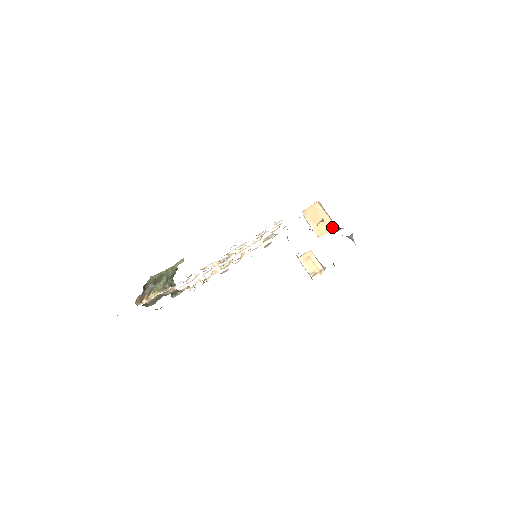
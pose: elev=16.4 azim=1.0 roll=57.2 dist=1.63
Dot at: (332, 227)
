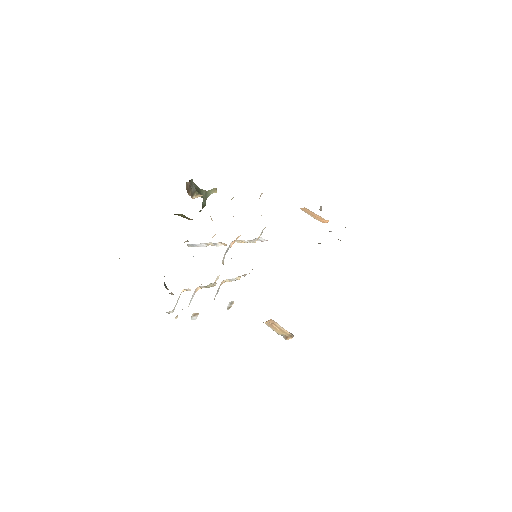
Dot at: (327, 221)
